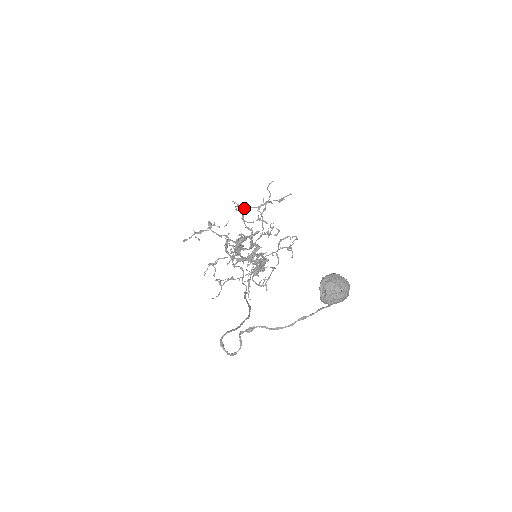
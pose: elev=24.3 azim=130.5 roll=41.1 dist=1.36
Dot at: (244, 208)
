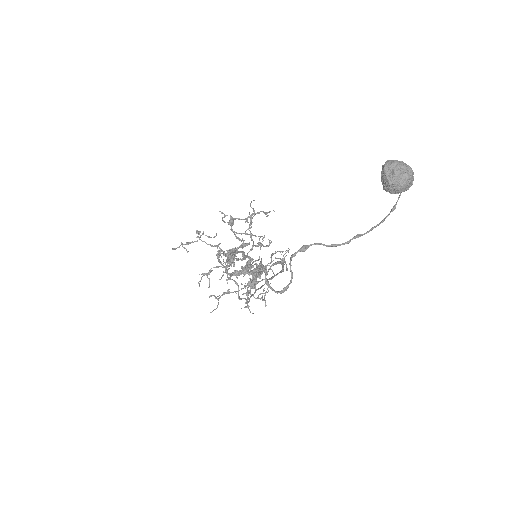
Dot at: (232, 219)
